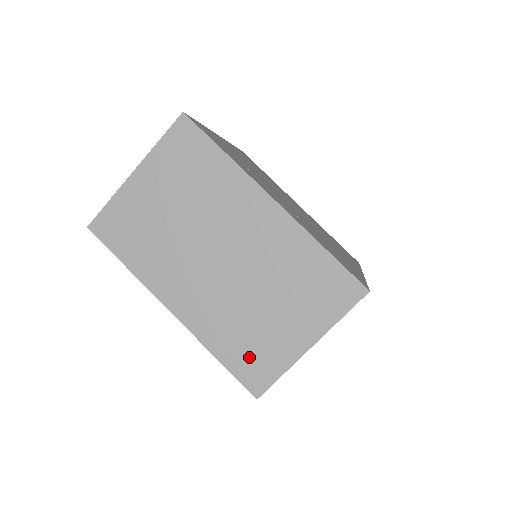
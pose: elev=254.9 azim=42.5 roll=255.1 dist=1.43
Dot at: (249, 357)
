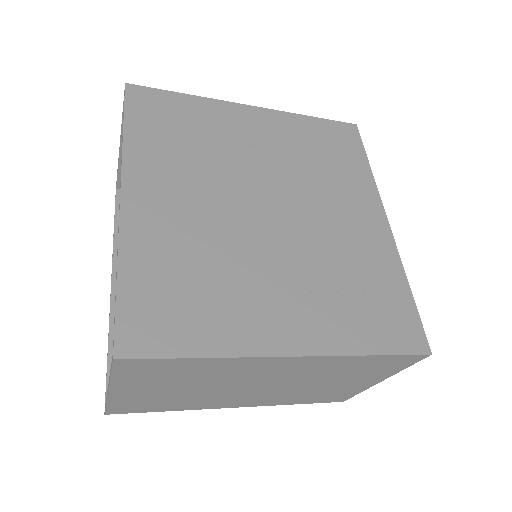
Dot at: (325, 397)
